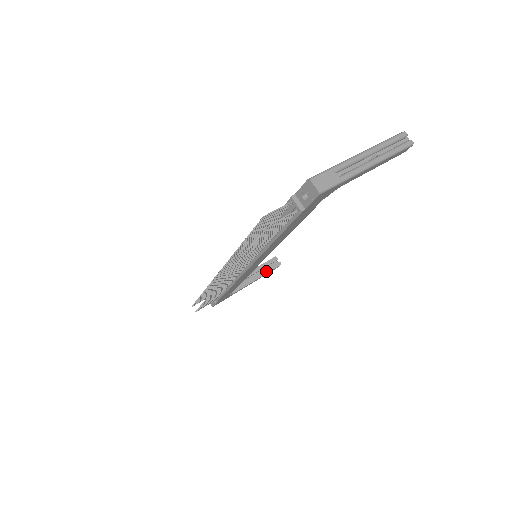
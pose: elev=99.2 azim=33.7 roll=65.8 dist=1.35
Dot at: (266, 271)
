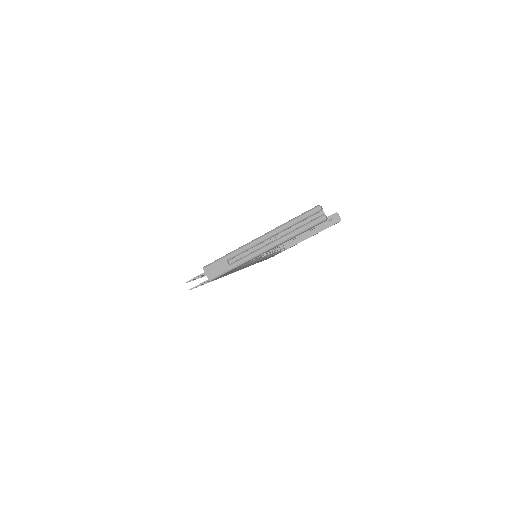
Dot at: (324, 227)
